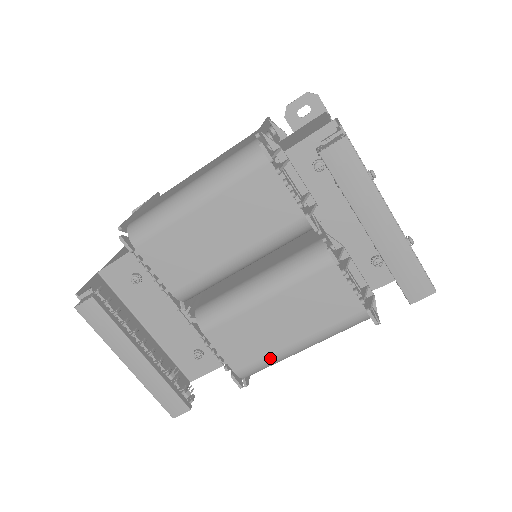
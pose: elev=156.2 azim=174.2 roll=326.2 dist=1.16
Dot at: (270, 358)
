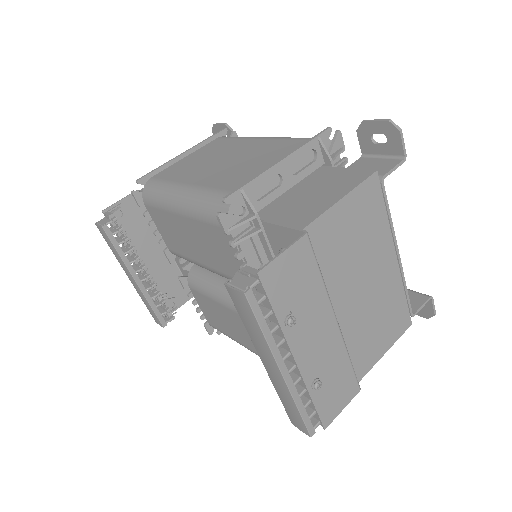
Dot at: (230, 337)
